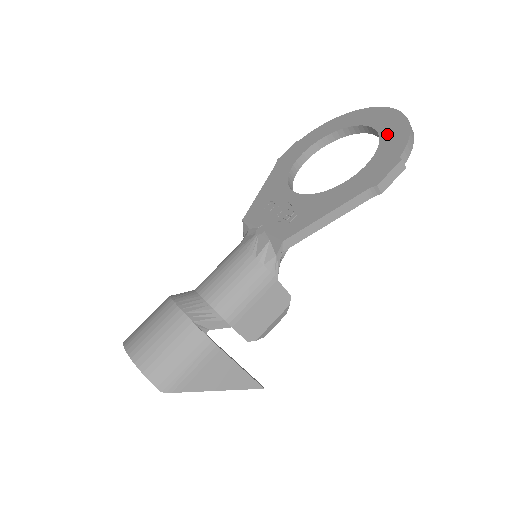
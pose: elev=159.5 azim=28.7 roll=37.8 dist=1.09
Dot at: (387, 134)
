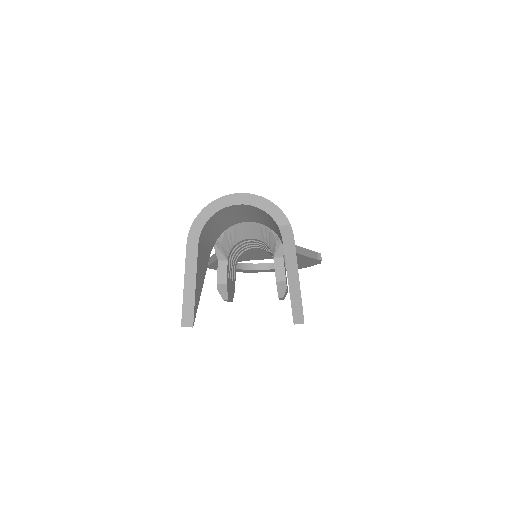
Dot at: occluded
